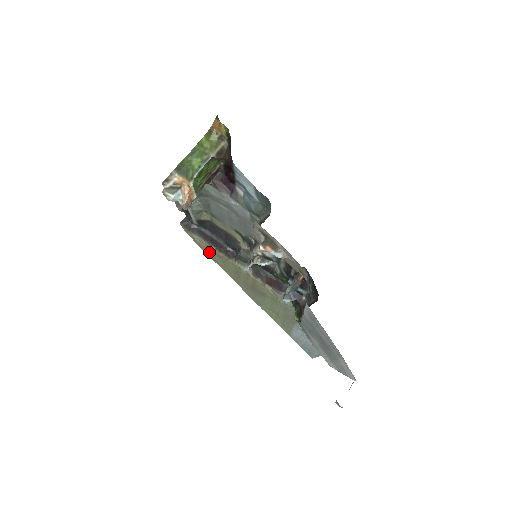
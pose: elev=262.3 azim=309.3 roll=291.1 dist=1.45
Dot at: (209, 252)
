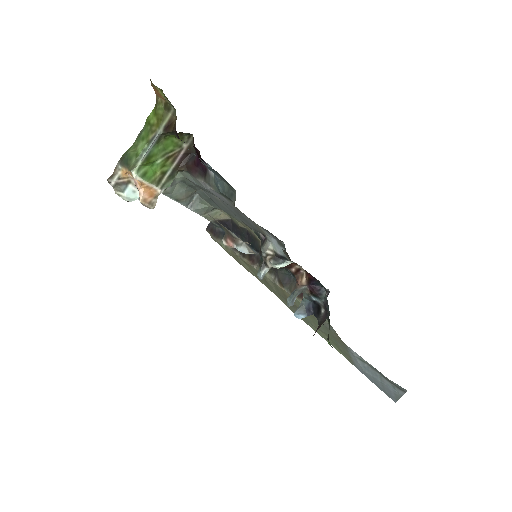
Dot at: (237, 259)
